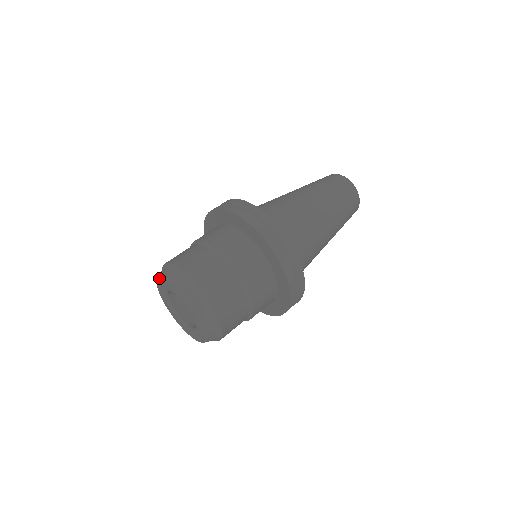
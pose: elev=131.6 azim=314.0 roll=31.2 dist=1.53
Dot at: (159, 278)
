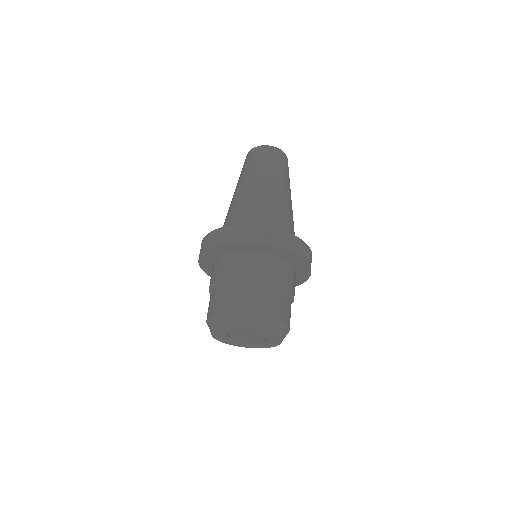
Dot at: (225, 329)
